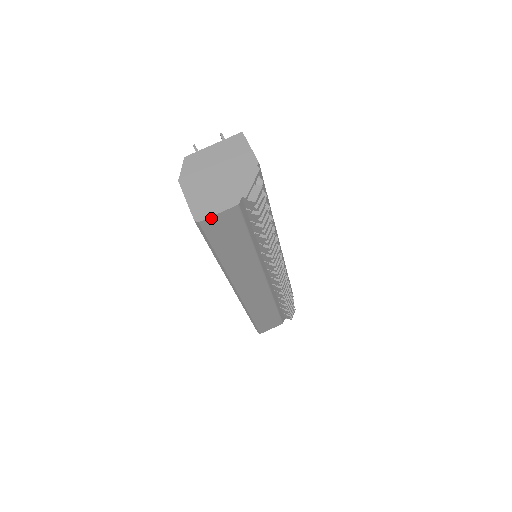
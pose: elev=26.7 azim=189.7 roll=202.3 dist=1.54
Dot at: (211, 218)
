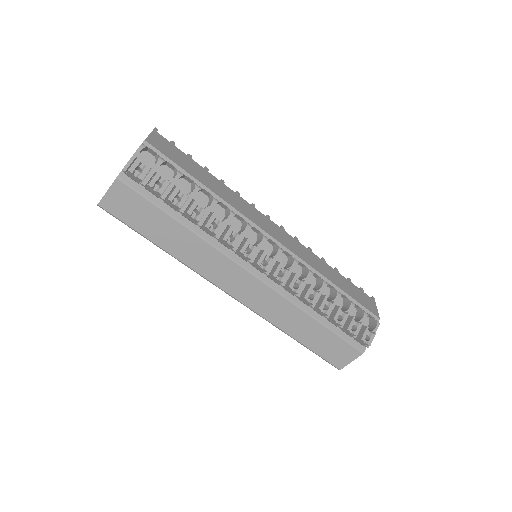
Dot at: (105, 198)
